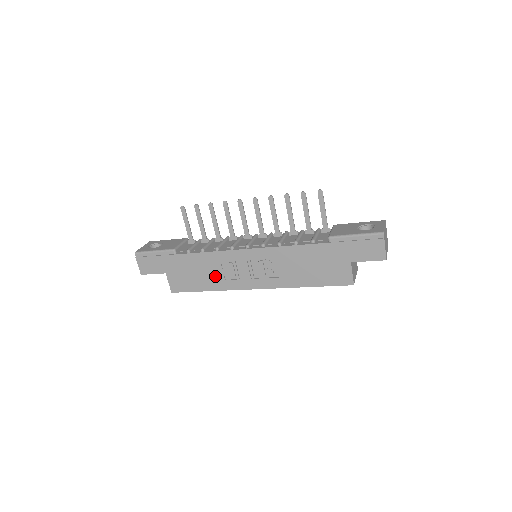
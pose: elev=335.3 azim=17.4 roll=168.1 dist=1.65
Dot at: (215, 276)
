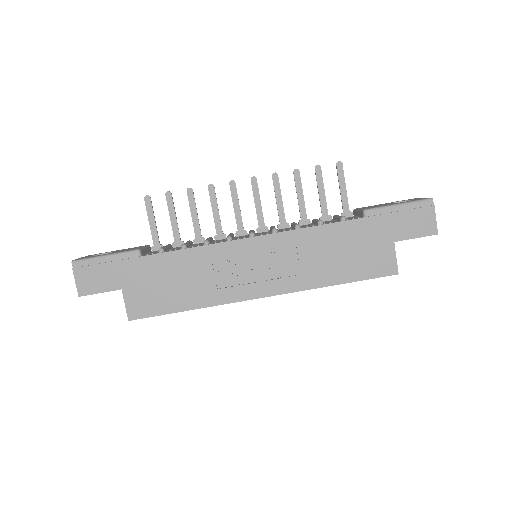
Dot at: (202, 284)
